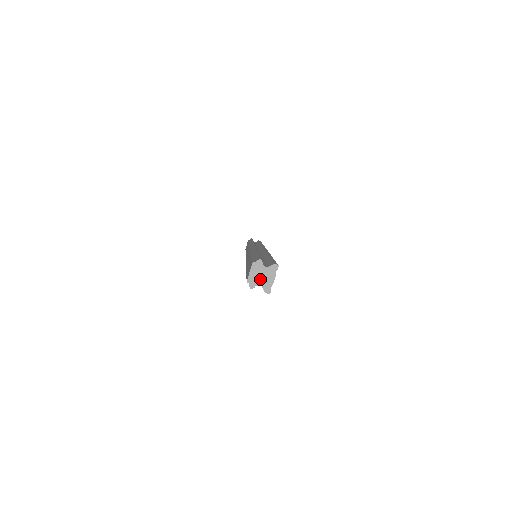
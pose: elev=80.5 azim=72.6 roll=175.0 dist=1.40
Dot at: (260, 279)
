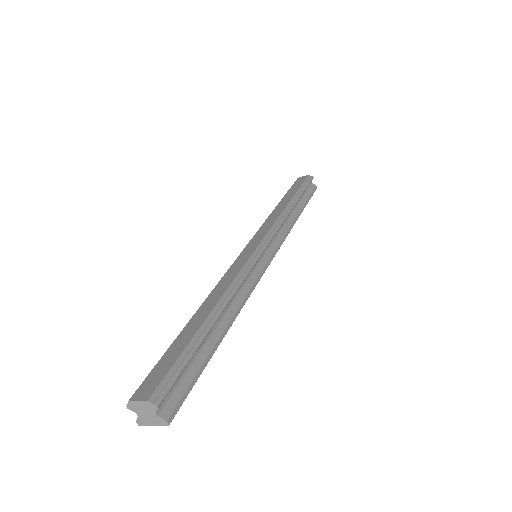
Dot at: (142, 413)
